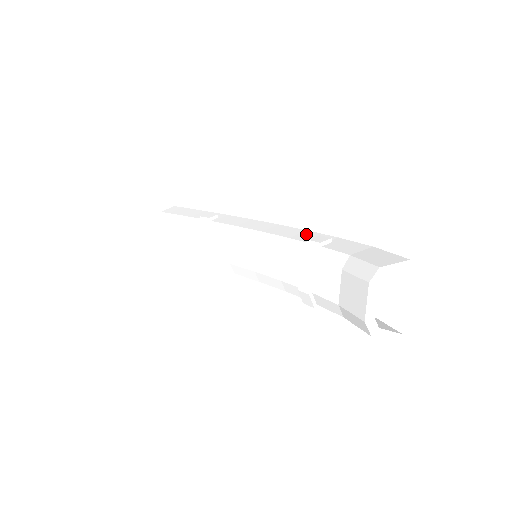
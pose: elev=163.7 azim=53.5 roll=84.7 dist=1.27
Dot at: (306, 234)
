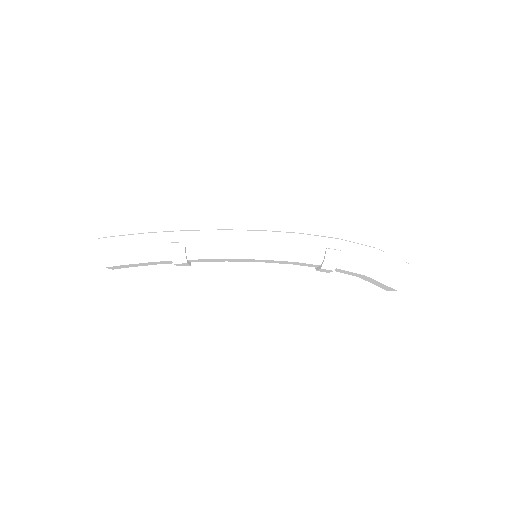
Dot at: (307, 243)
